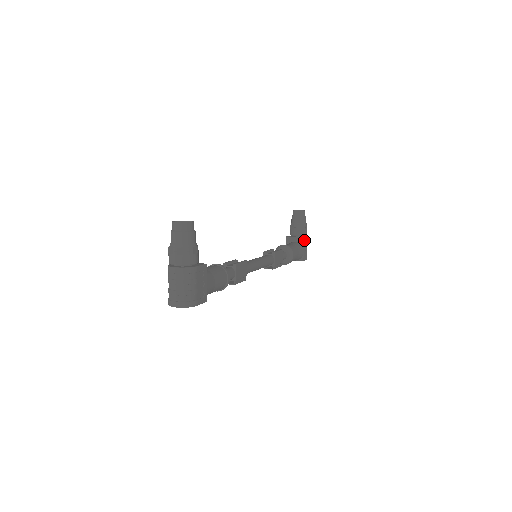
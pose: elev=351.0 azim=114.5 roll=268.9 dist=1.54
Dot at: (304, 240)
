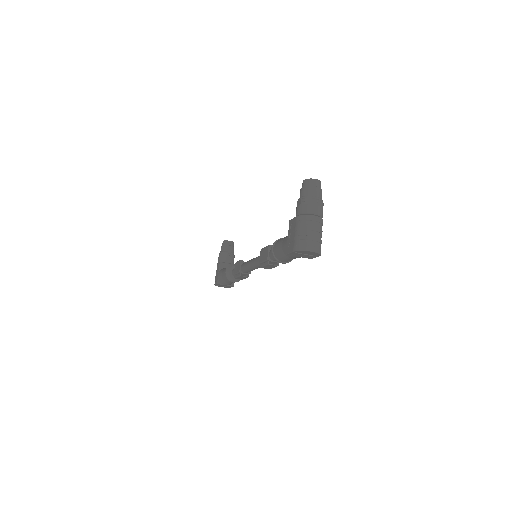
Dot at: occluded
